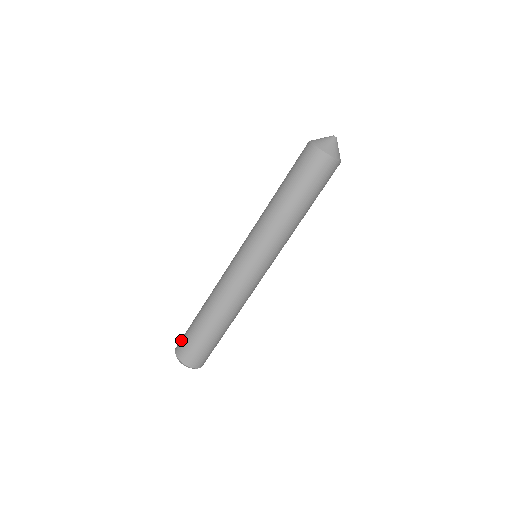
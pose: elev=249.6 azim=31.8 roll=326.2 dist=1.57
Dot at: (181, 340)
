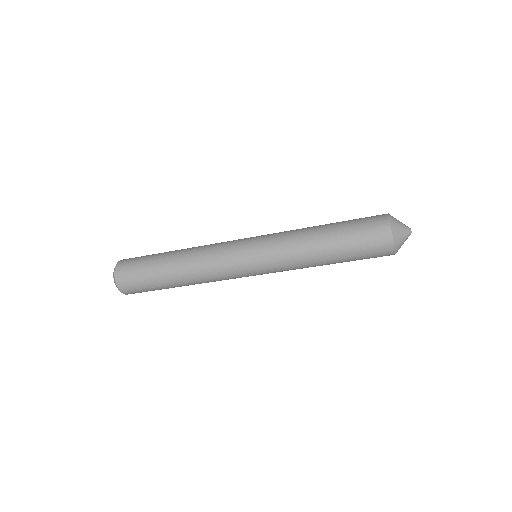
Dot at: (128, 271)
